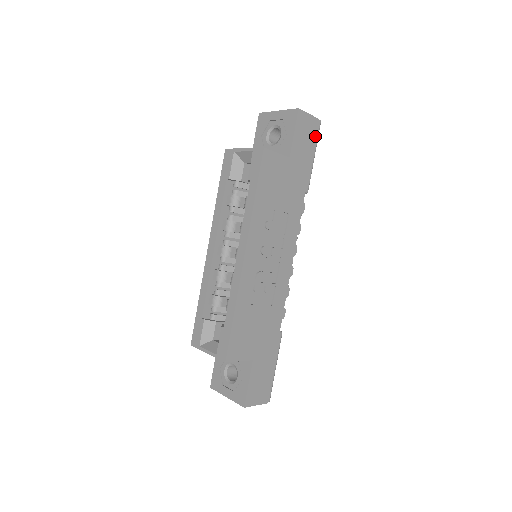
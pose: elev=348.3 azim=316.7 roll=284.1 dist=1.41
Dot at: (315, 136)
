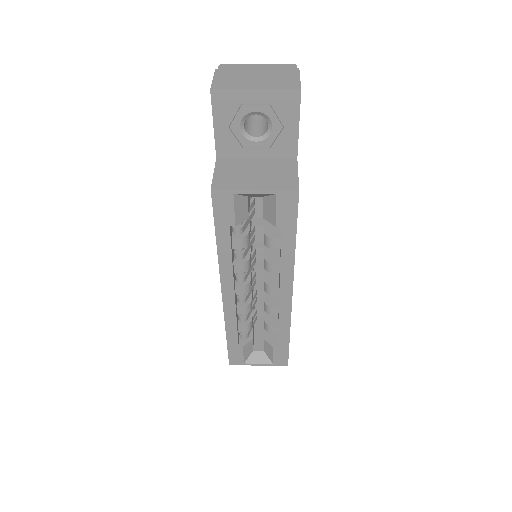
Dot at: occluded
